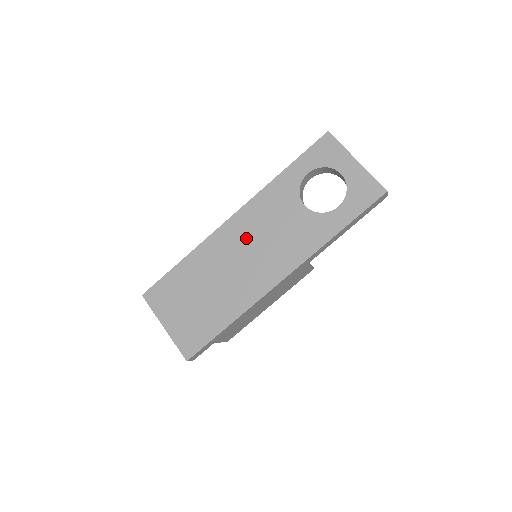
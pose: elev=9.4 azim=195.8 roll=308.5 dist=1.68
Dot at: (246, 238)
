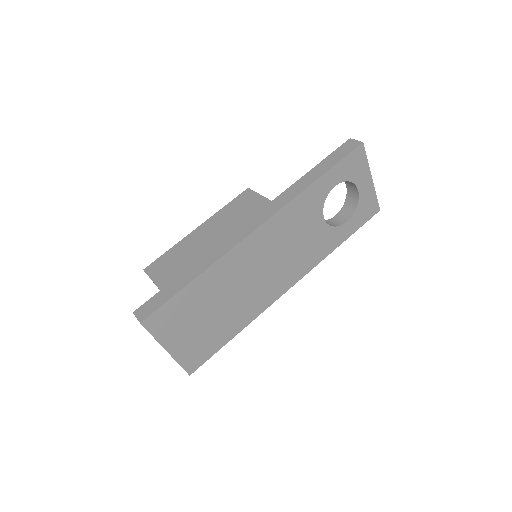
Dot at: (268, 251)
